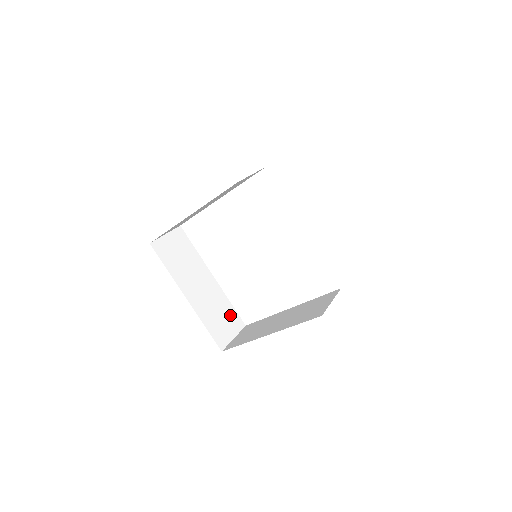
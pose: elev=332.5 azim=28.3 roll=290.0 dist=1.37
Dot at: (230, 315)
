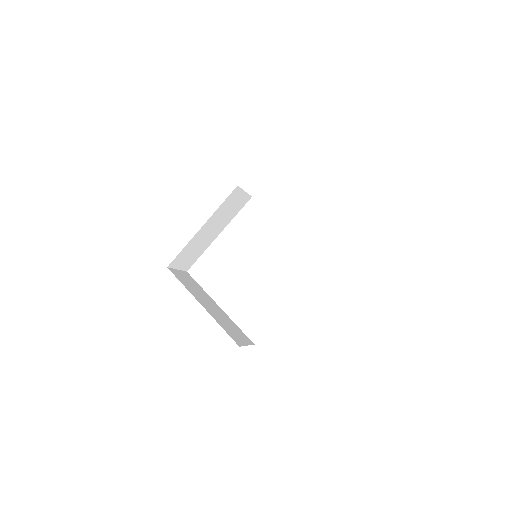
Dot at: (239, 332)
